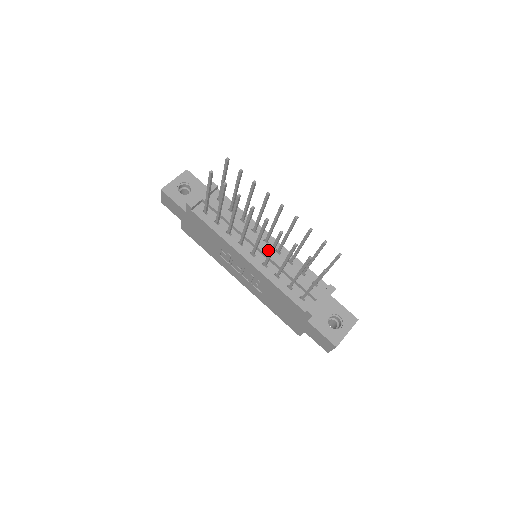
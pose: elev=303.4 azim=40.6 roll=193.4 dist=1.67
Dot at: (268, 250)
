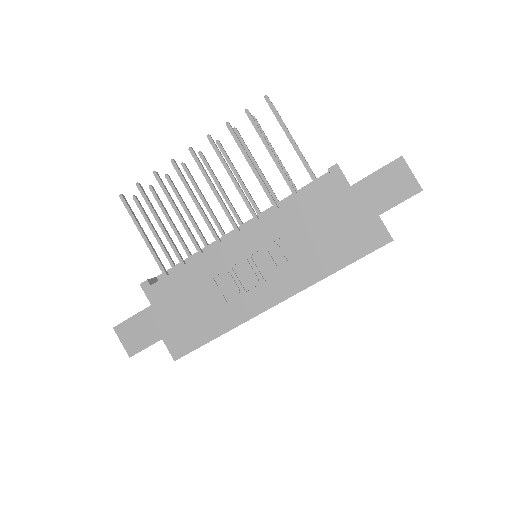
Dot at: occluded
